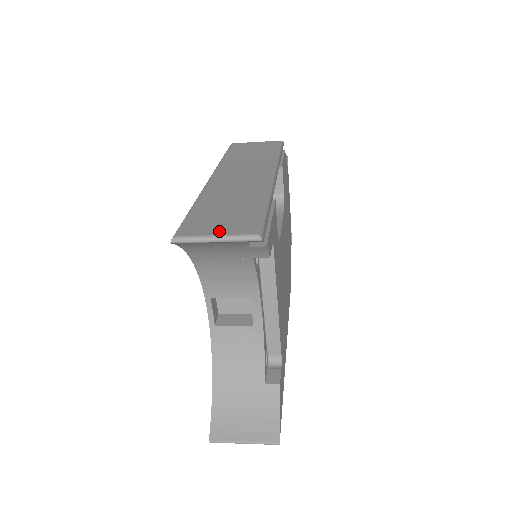
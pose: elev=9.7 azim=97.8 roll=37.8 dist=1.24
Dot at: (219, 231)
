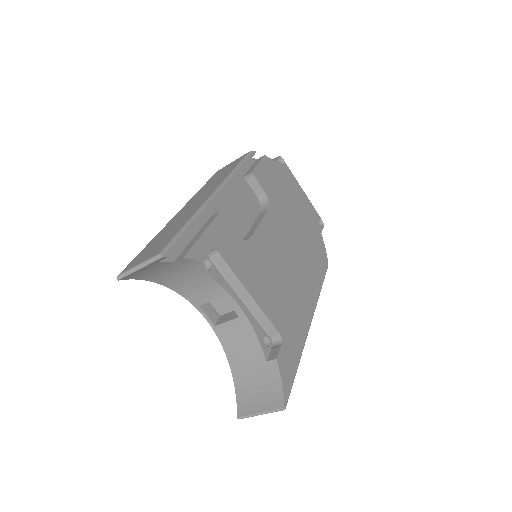
Dot at: (142, 260)
